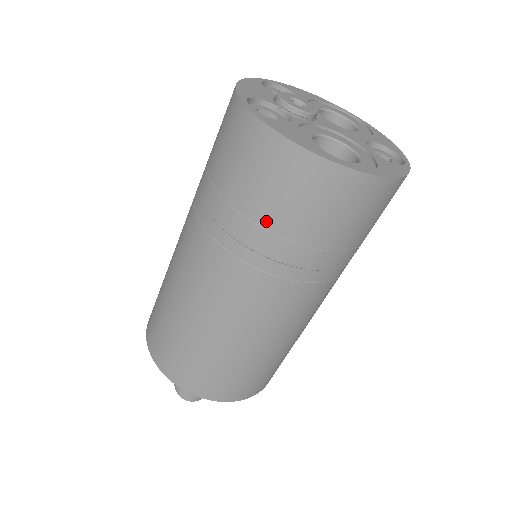
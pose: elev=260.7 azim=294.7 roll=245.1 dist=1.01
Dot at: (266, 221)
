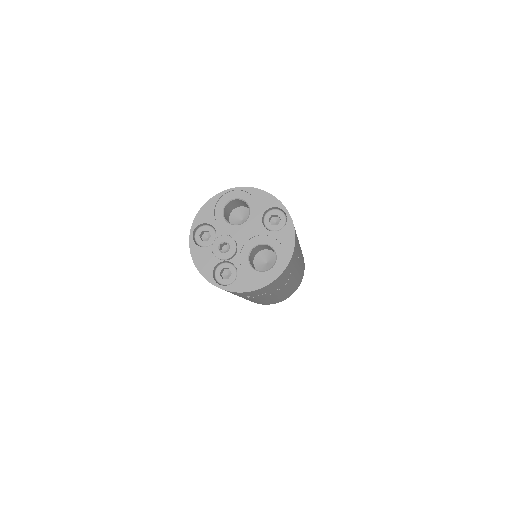
Dot at: (265, 293)
